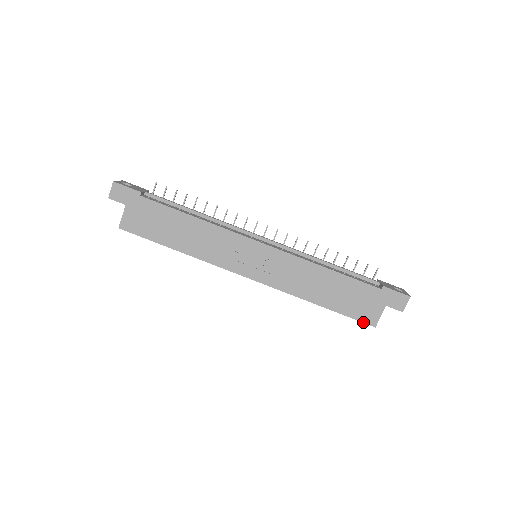
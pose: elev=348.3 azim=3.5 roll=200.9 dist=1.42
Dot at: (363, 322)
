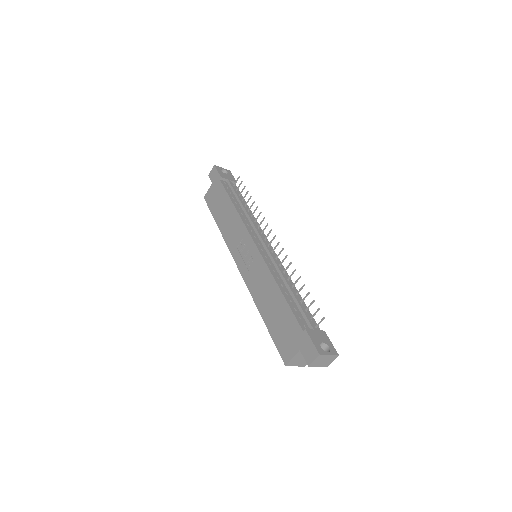
Dot at: (280, 354)
